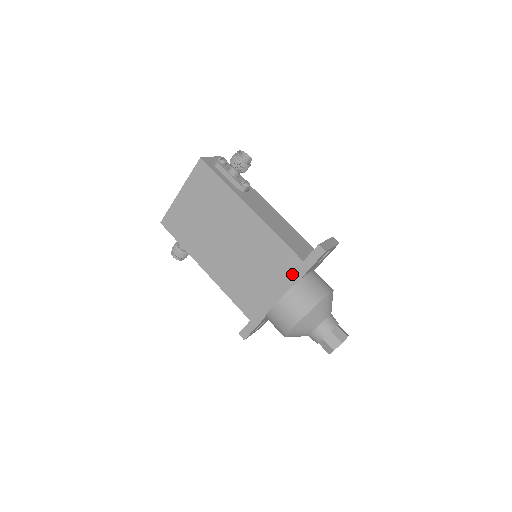
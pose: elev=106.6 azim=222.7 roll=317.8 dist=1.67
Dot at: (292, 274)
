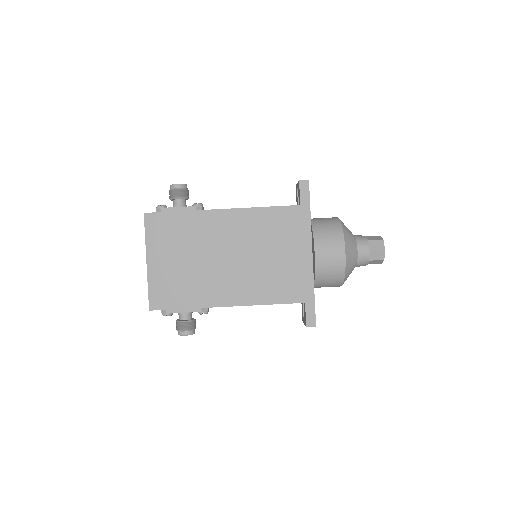
Dot at: (301, 224)
